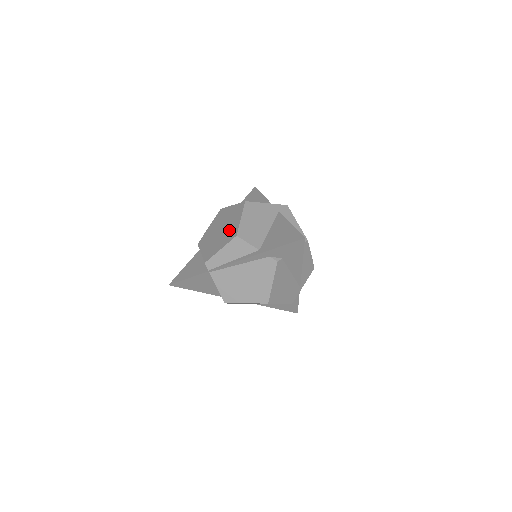
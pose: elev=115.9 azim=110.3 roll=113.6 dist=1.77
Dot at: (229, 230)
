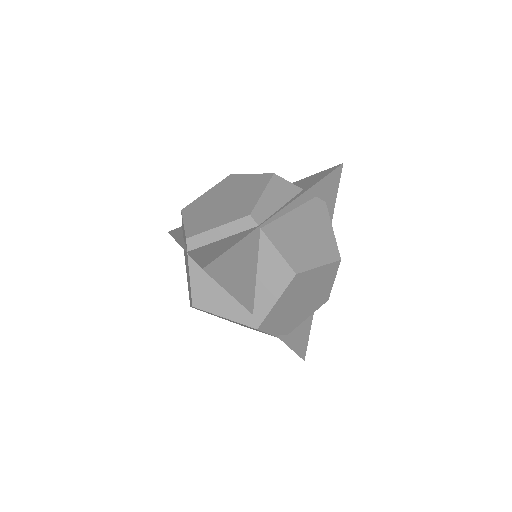
Dot at: (247, 185)
